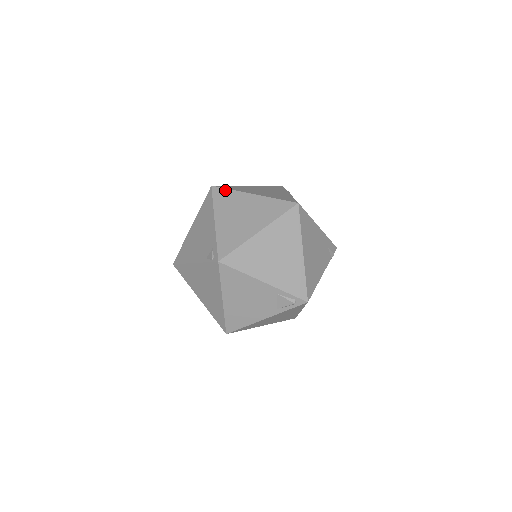
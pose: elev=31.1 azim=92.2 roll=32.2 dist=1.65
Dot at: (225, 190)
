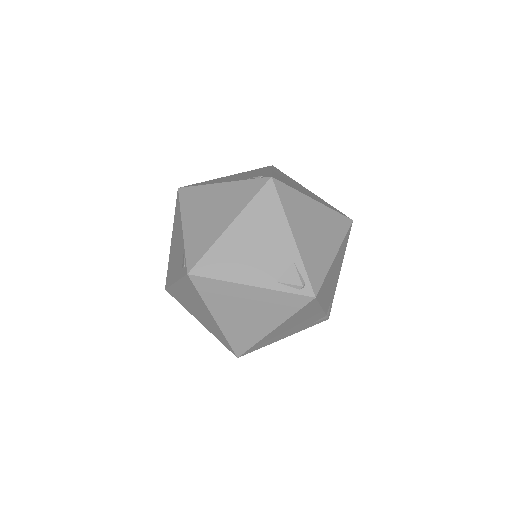
Dot at: (285, 174)
